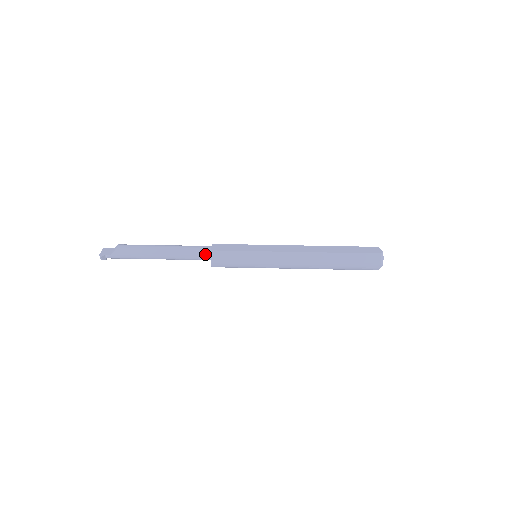
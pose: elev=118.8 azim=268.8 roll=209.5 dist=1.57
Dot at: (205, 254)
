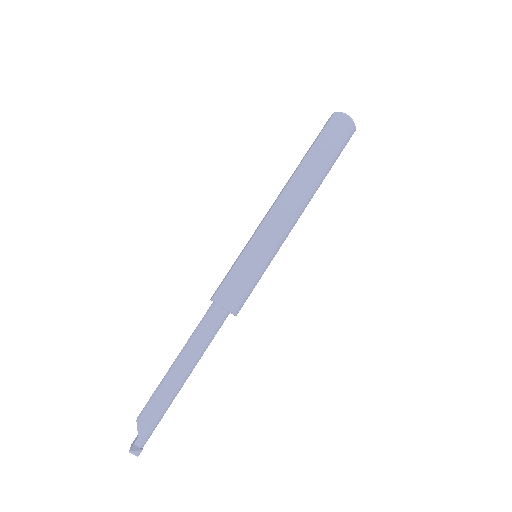
Dot at: (214, 313)
